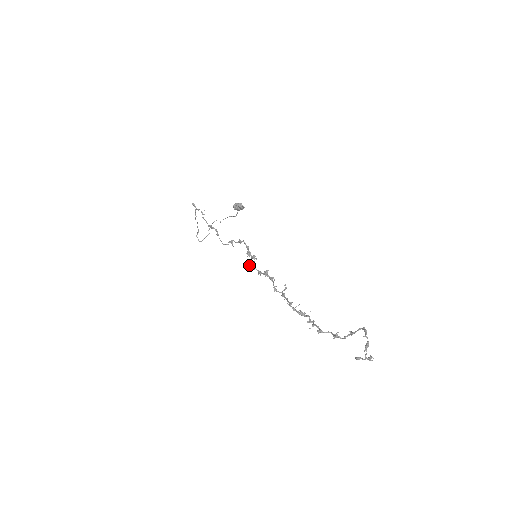
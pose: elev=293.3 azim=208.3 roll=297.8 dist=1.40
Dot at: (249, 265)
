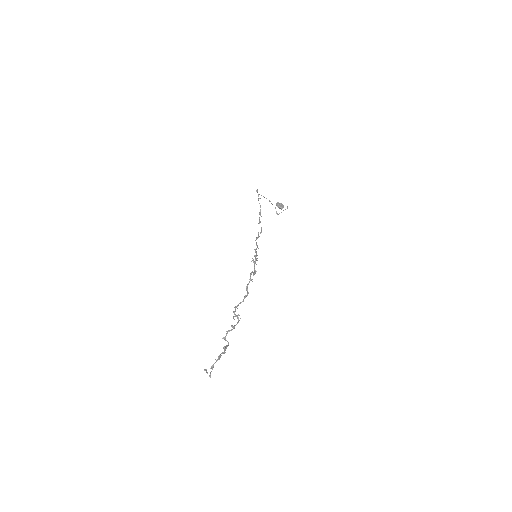
Dot at: (252, 260)
